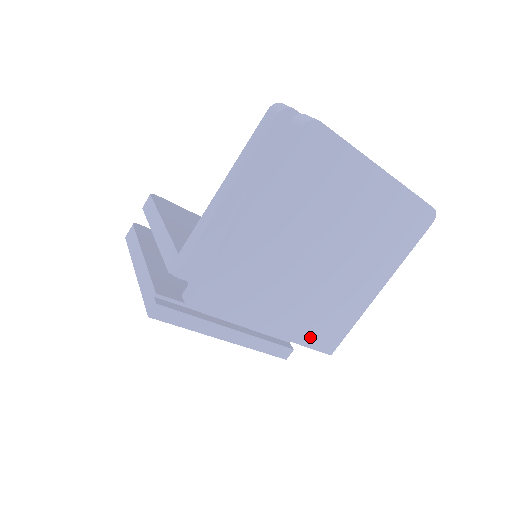
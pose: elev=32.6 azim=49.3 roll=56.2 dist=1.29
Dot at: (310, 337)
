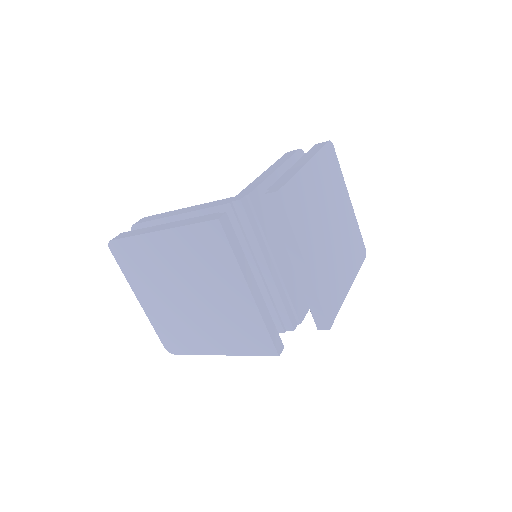
Dot at: (322, 295)
